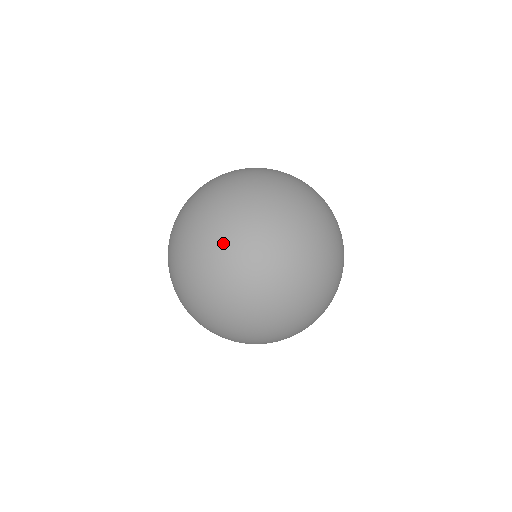
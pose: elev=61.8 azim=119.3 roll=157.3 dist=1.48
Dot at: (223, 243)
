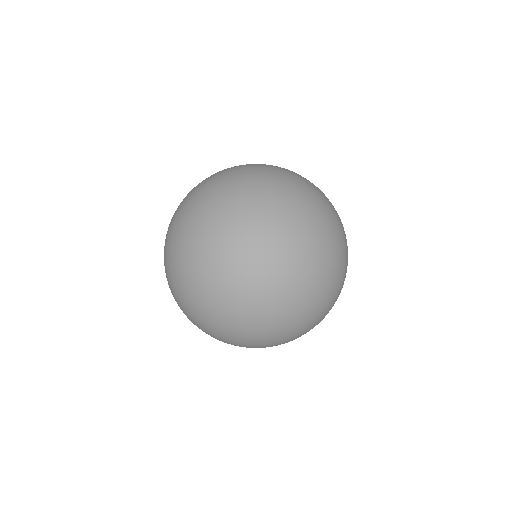
Dot at: occluded
